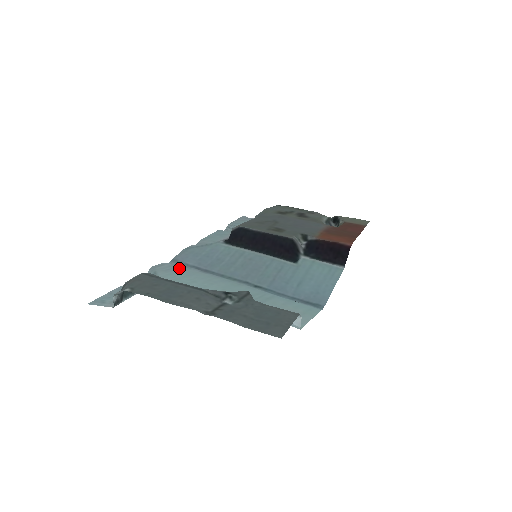
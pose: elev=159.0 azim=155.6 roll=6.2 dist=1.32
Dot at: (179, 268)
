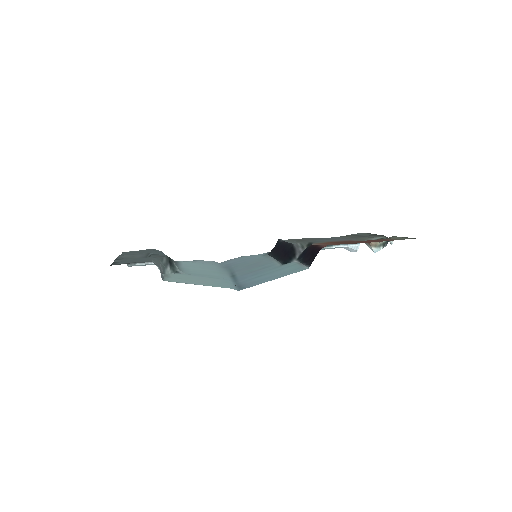
Dot at: (212, 263)
